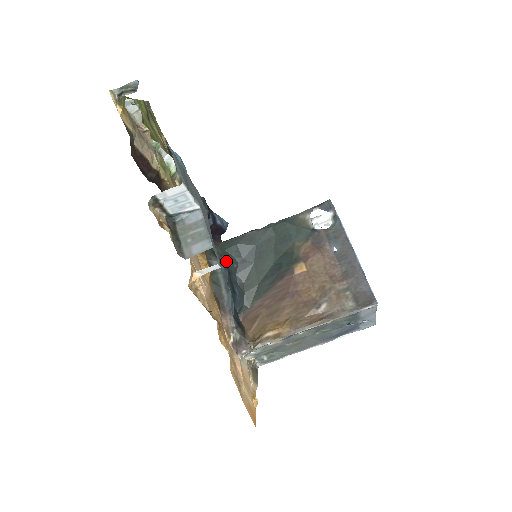
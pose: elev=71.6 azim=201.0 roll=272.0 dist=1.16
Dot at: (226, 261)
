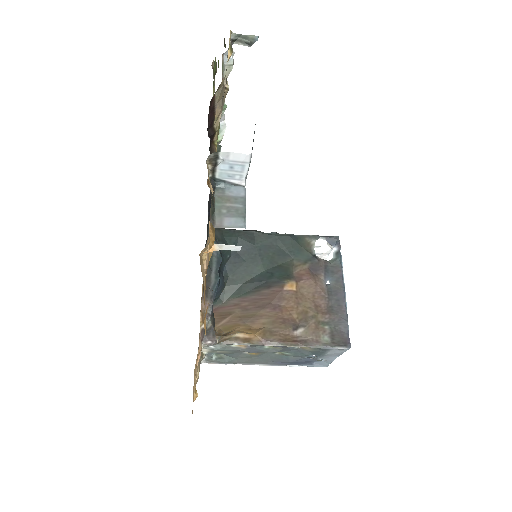
Dot at: occluded
